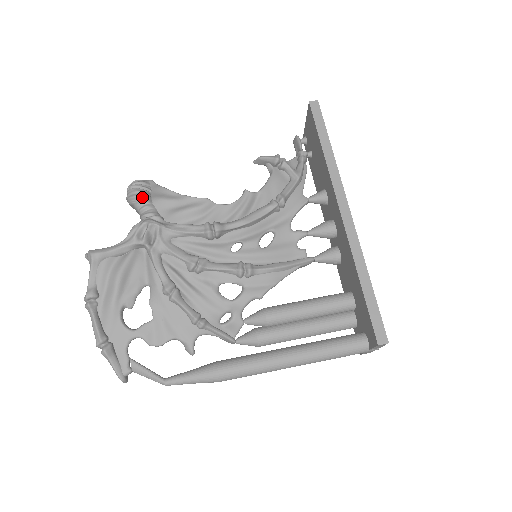
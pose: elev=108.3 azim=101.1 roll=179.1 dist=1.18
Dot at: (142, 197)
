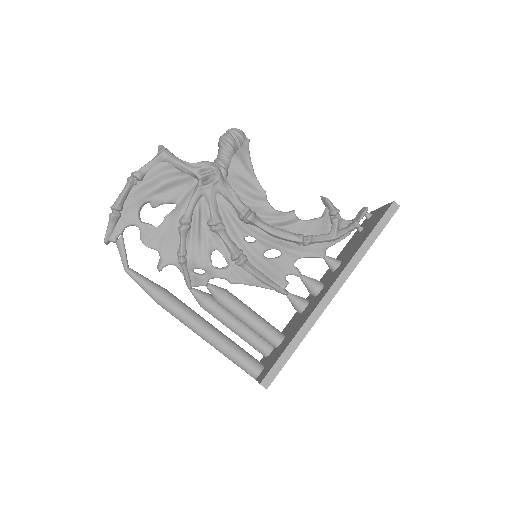
Dot at: (230, 148)
